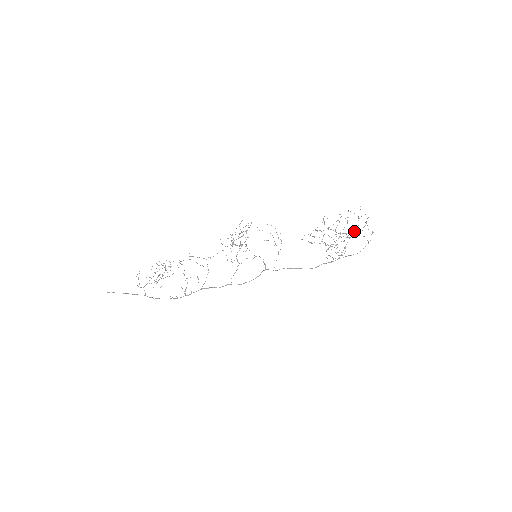
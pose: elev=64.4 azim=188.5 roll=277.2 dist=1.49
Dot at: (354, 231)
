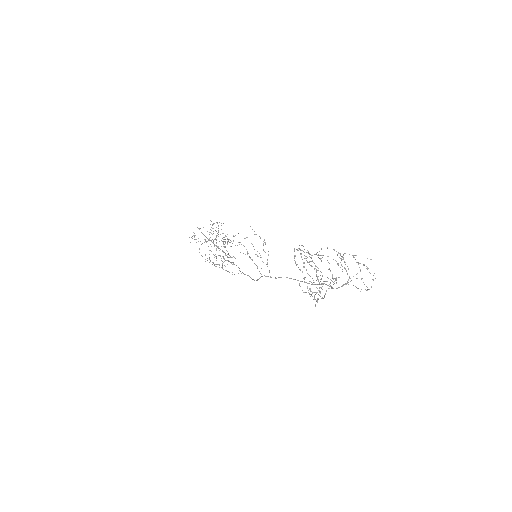
Dot at: (321, 288)
